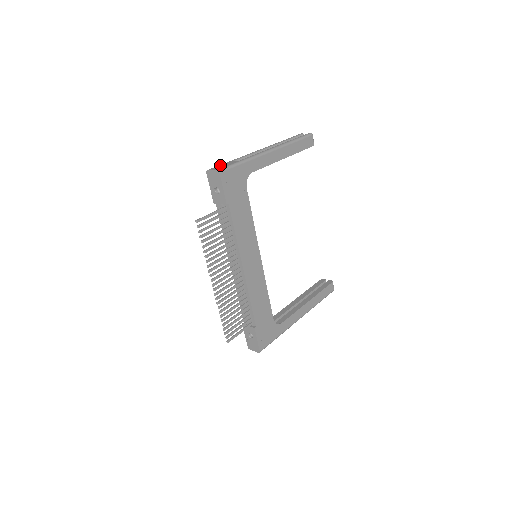
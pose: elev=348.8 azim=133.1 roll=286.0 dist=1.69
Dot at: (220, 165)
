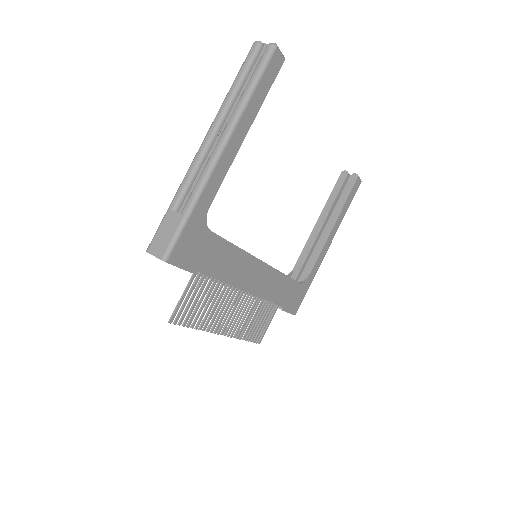
Dot at: (159, 231)
